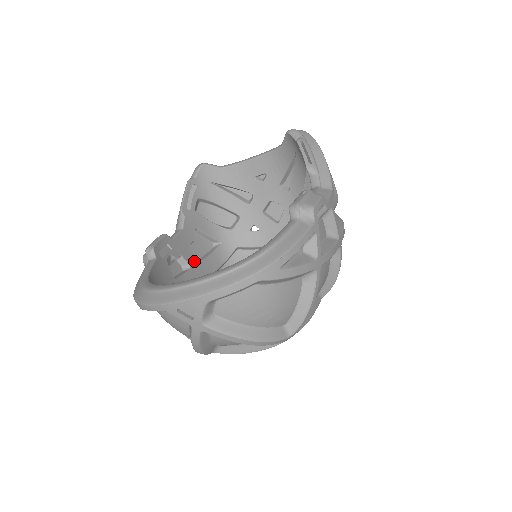
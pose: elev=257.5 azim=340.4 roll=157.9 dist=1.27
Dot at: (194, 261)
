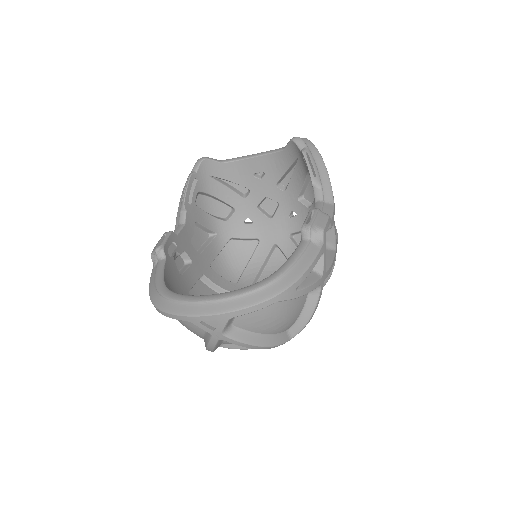
Dot at: (194, 255)
